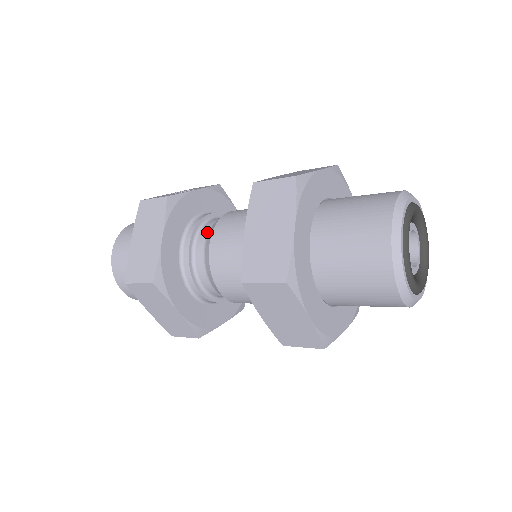
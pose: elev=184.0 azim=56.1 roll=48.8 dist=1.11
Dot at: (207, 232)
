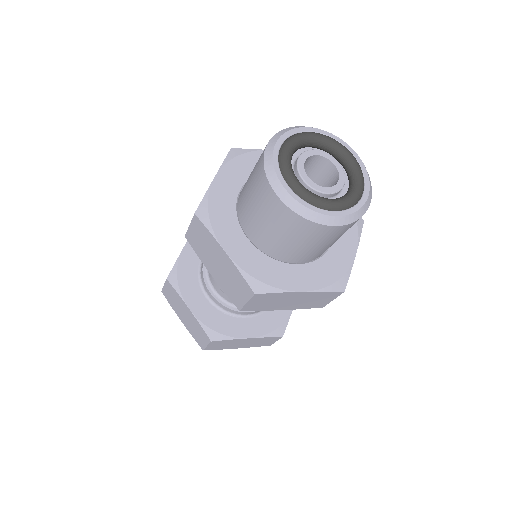
Dot at: occluded
